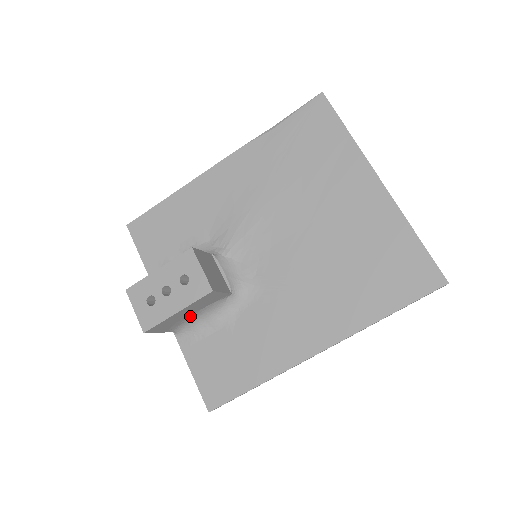
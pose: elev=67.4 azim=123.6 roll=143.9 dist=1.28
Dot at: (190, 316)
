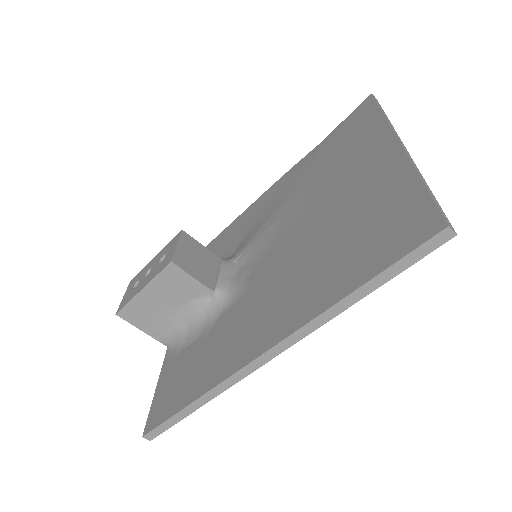
Dot at: (172, 315)
